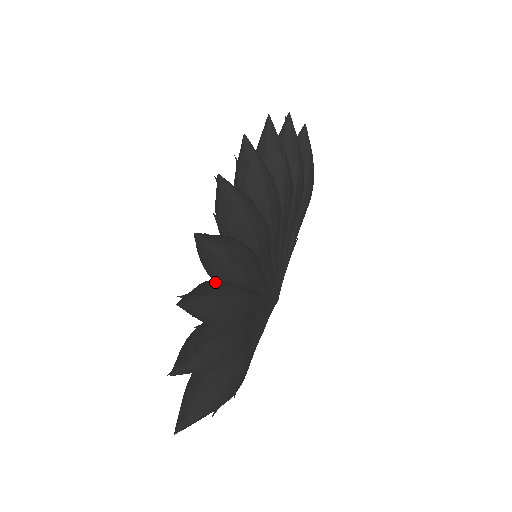
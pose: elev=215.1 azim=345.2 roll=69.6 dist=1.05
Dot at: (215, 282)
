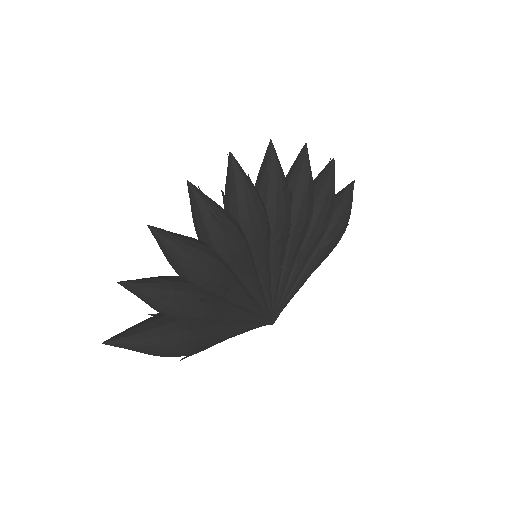
Dot at: occluded
